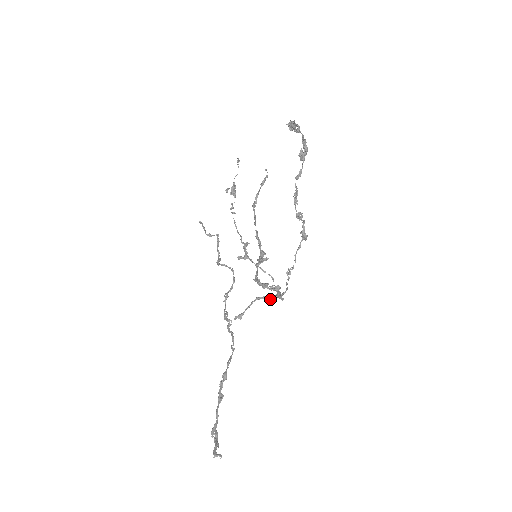
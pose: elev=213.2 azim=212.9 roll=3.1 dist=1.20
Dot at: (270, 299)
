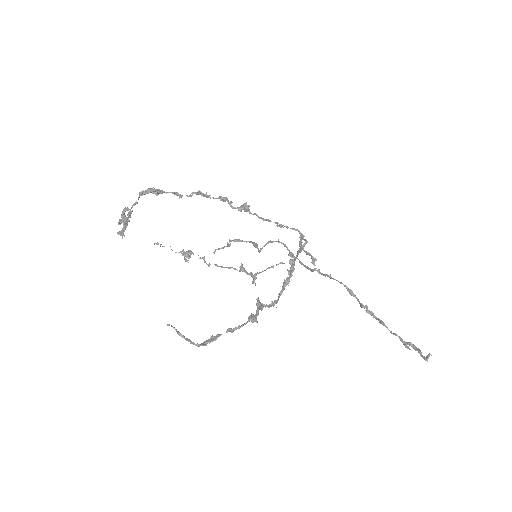
Dot at: occluded
